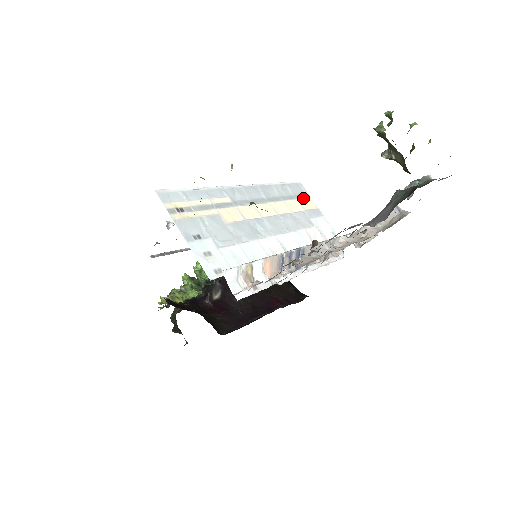
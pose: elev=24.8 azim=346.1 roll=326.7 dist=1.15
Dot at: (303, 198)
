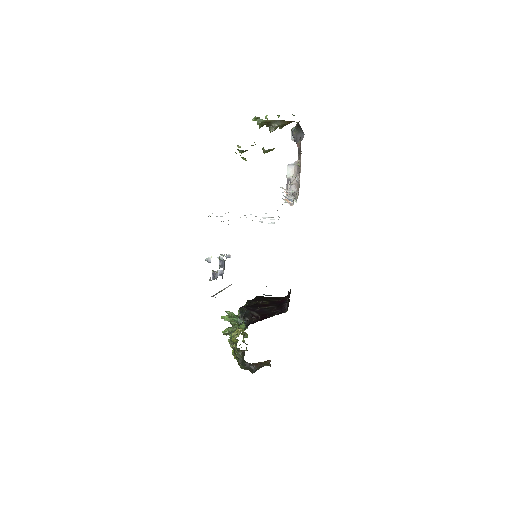
Dot at: occluded
